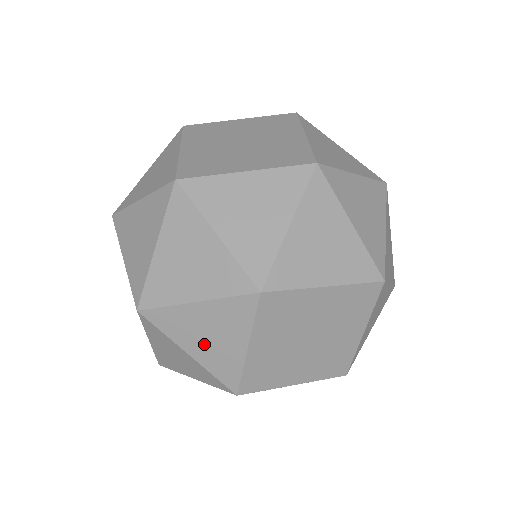
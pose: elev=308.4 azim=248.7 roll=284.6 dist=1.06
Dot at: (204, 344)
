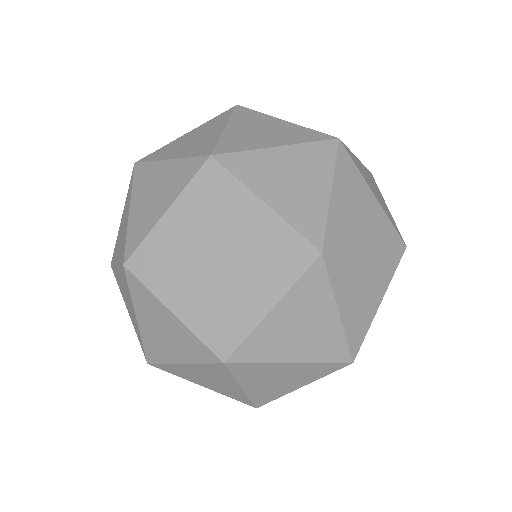
Dot at: (270, 136)
